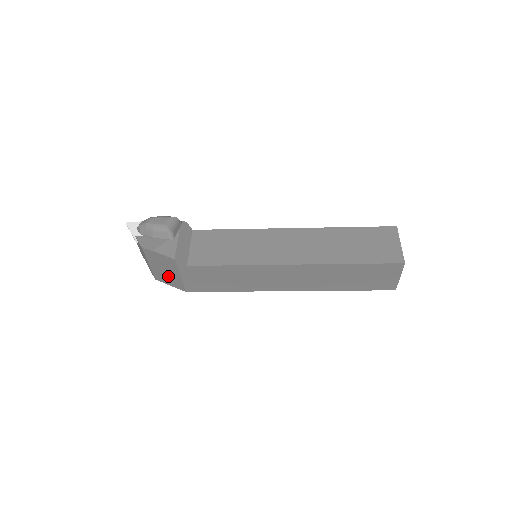
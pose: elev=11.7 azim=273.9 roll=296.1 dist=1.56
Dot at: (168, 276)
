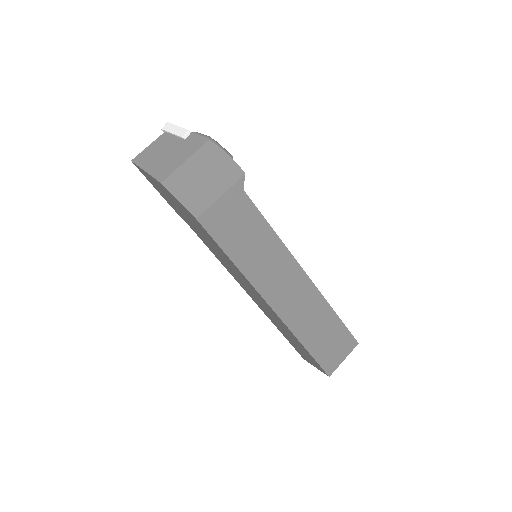
Dot at: (197, 187)
